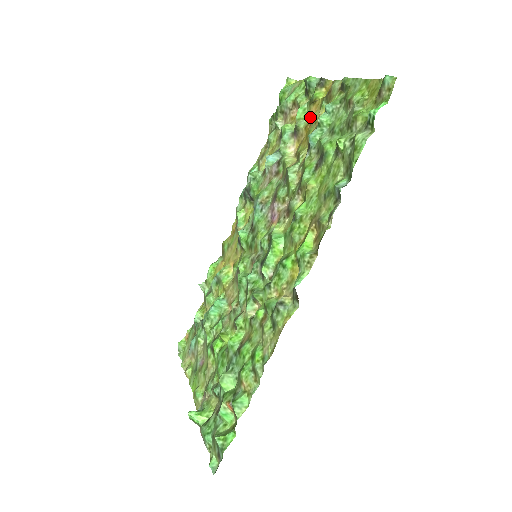
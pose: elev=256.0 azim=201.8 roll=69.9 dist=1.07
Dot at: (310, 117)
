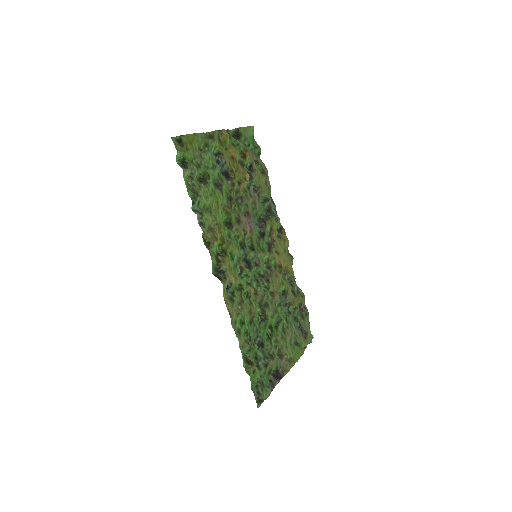
Dot at: (236, 155)
